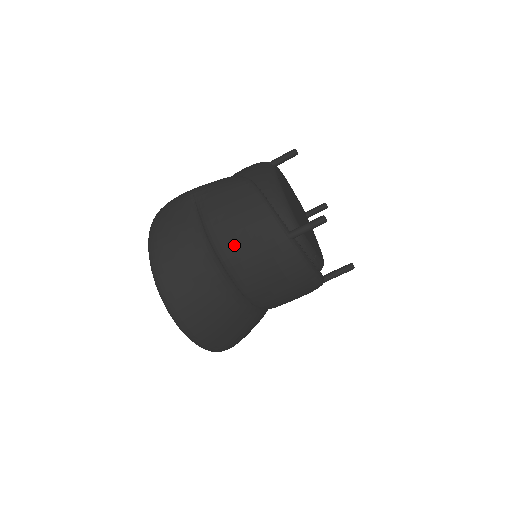
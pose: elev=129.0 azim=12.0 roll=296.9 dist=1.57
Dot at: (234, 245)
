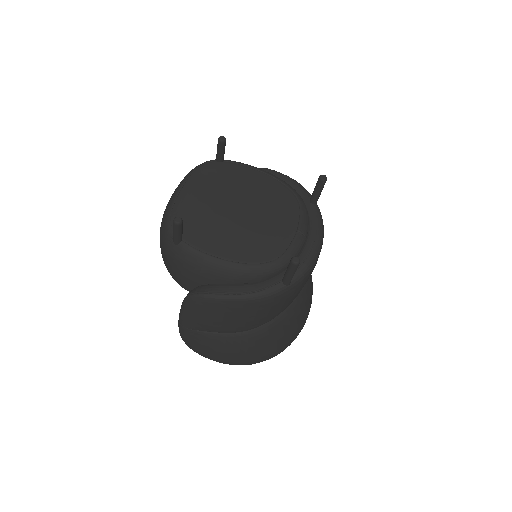
Dot at: (263, 320)
